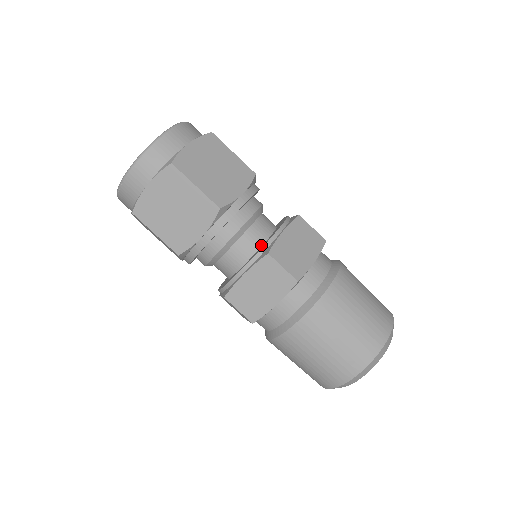
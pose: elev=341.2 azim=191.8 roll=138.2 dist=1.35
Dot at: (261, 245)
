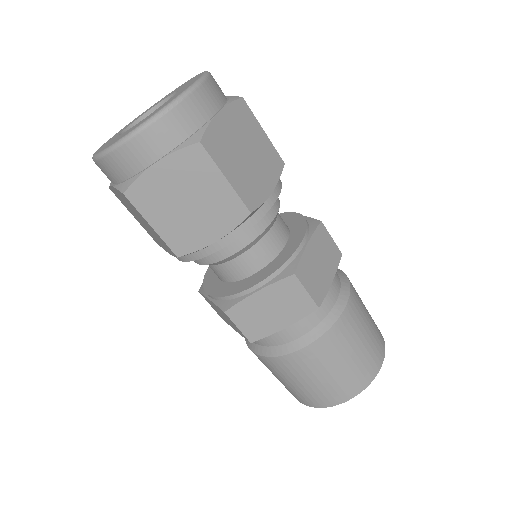
Dot at: (288, 227)
